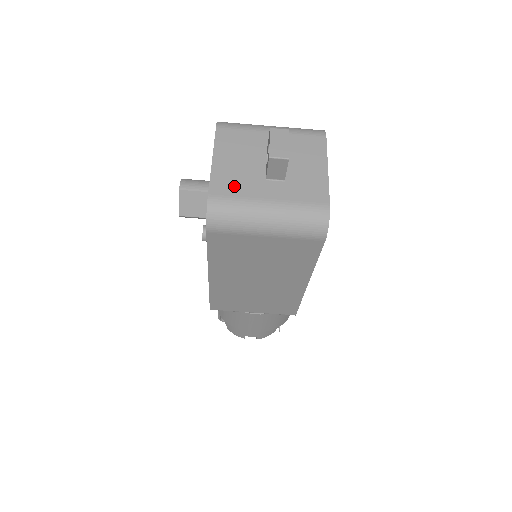
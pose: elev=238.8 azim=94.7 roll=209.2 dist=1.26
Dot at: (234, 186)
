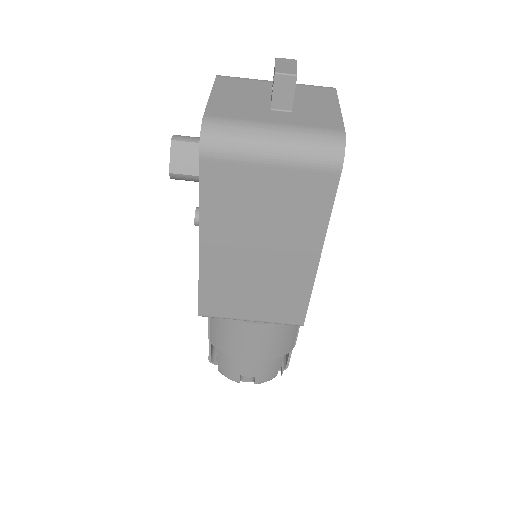
Dot at: (234, 111)
